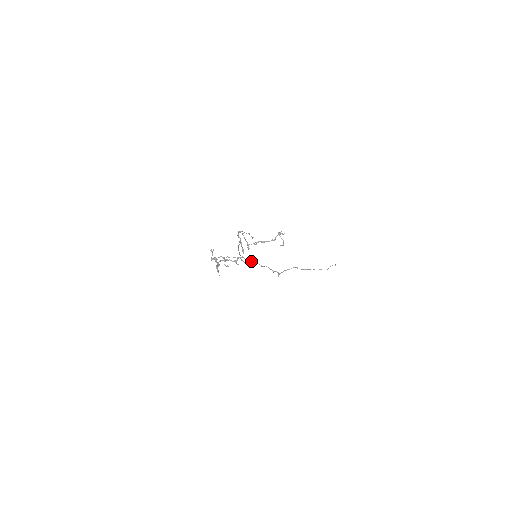
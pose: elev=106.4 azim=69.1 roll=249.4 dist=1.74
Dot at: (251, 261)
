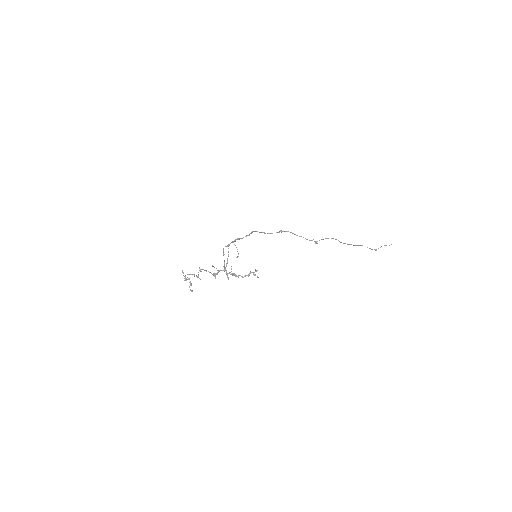
Dot at: (228, 279)
